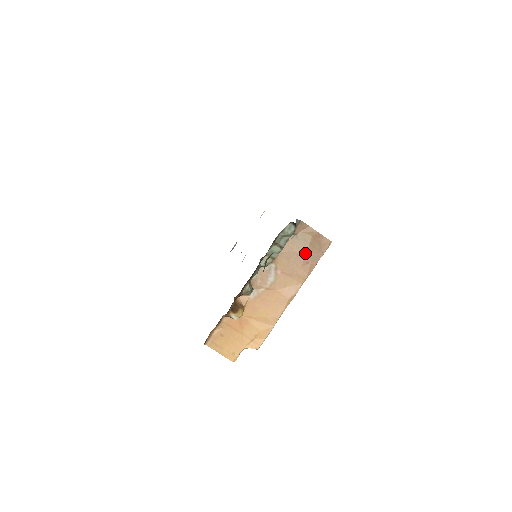
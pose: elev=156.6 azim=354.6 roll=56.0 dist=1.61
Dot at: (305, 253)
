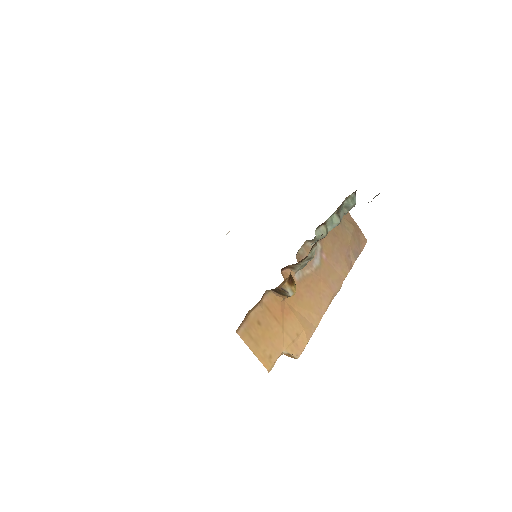
Dot at: (348, 243)
